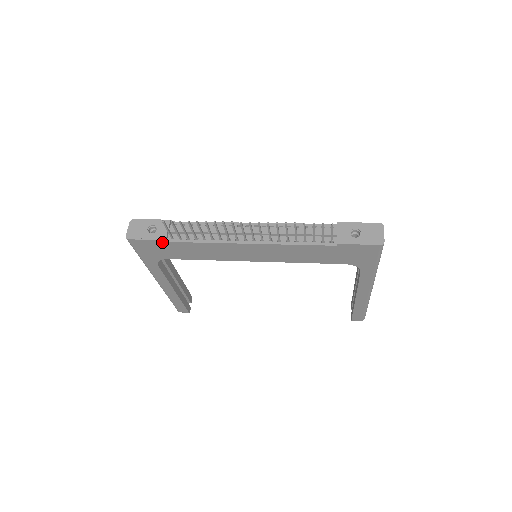
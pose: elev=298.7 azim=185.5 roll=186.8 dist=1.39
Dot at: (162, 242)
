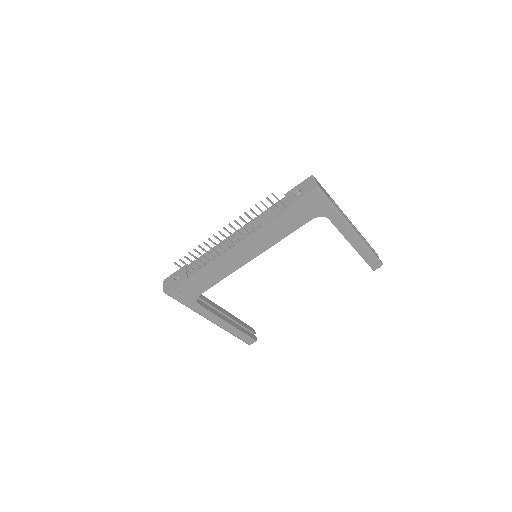
Dot at: (186, 281)
